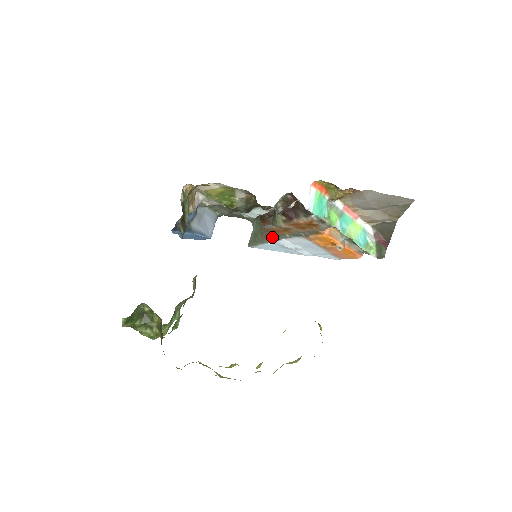
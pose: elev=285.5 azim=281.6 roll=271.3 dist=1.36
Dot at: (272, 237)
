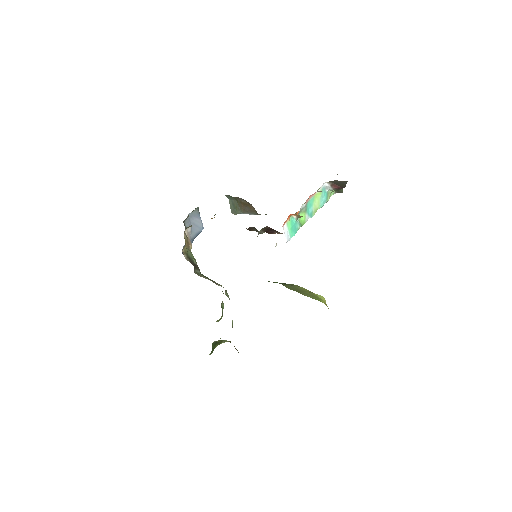
Dot at: (251, 212)
